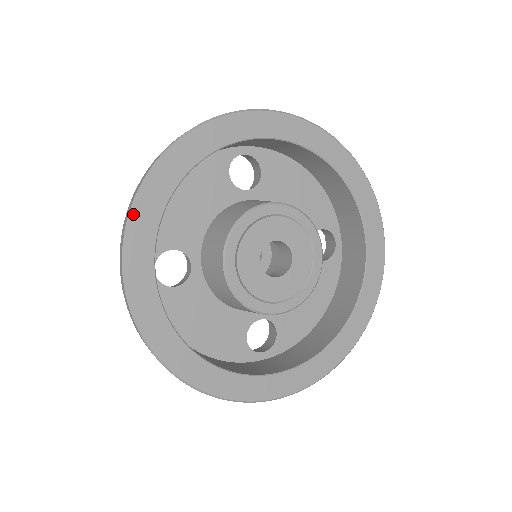
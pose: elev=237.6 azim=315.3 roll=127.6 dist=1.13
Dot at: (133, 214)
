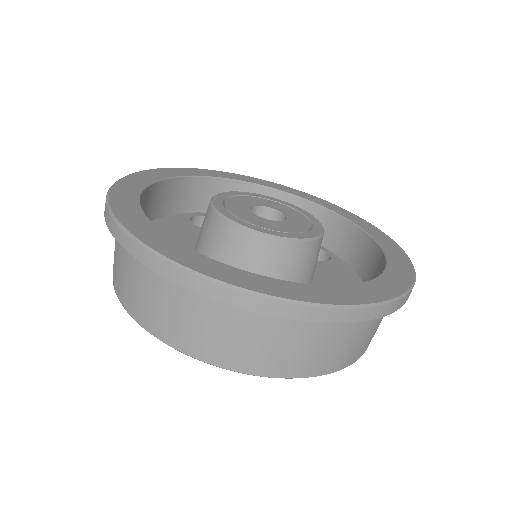
Dot at: (110, 197)
